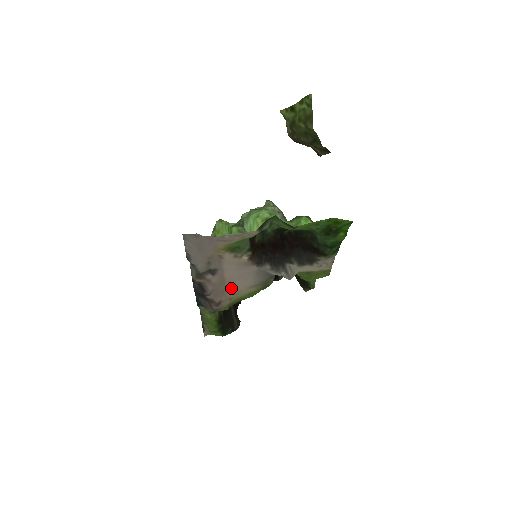
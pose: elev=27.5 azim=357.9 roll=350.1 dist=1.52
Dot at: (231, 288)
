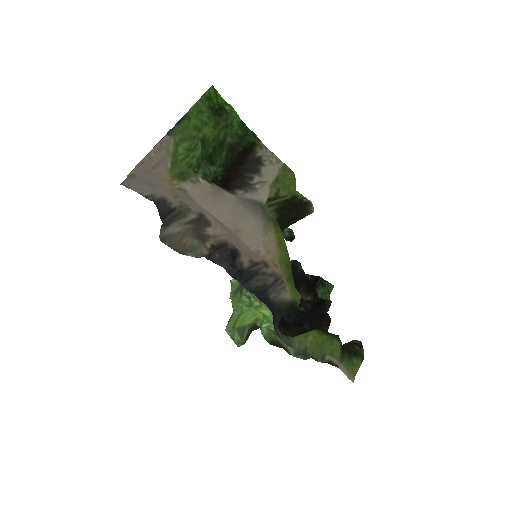
Dot at: (253, 245)
